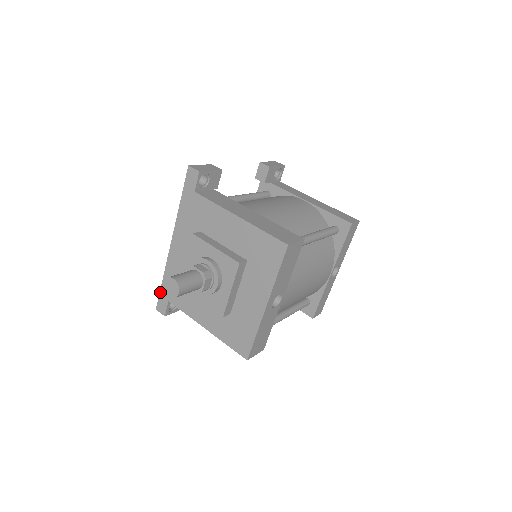
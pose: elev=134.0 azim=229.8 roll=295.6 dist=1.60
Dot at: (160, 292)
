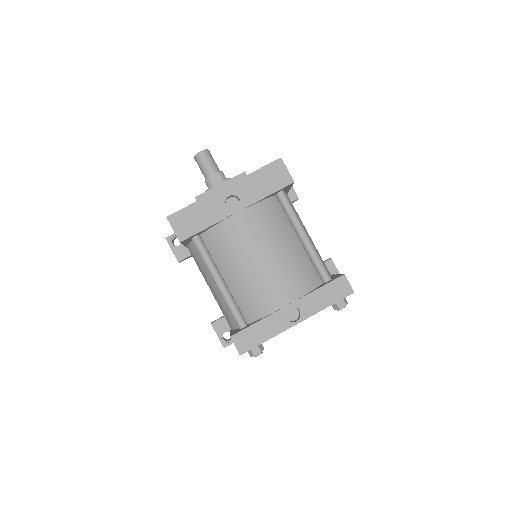
Dot at: occluded
